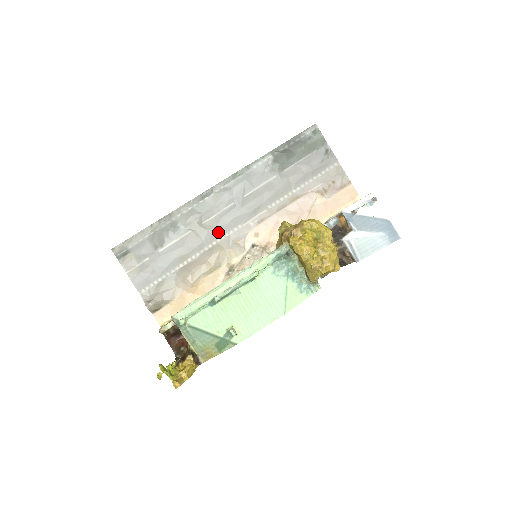
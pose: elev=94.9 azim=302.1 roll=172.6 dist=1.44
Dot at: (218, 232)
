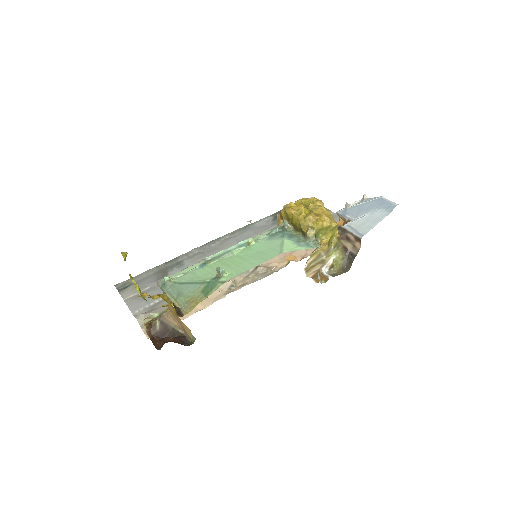
Dot at: occluded
